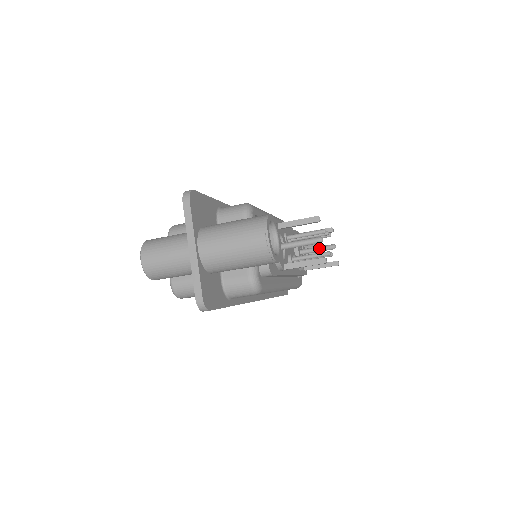
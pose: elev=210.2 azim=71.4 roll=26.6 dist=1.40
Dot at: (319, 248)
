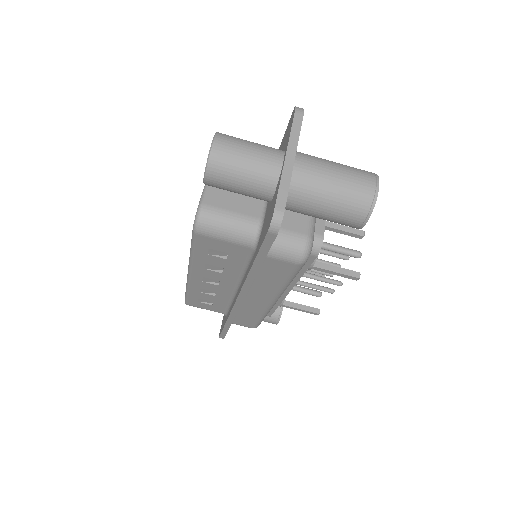
Dot at: (306, 289)
